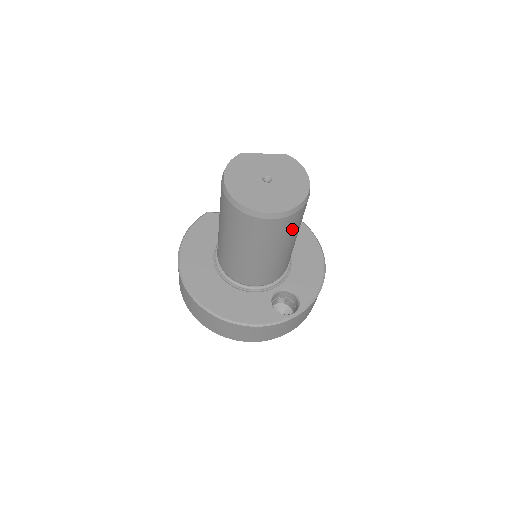
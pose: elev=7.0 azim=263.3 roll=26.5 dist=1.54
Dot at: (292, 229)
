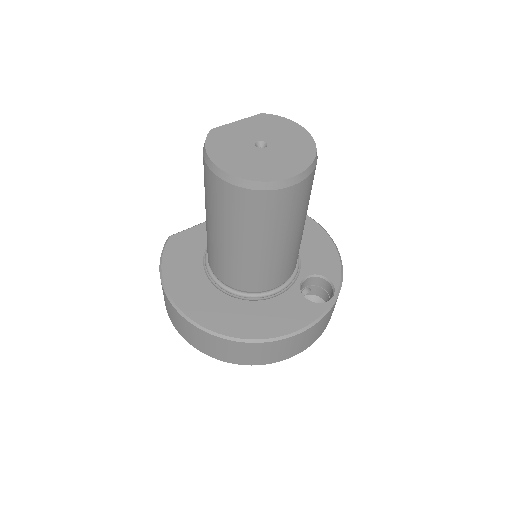
Dot at: (310, 193)
